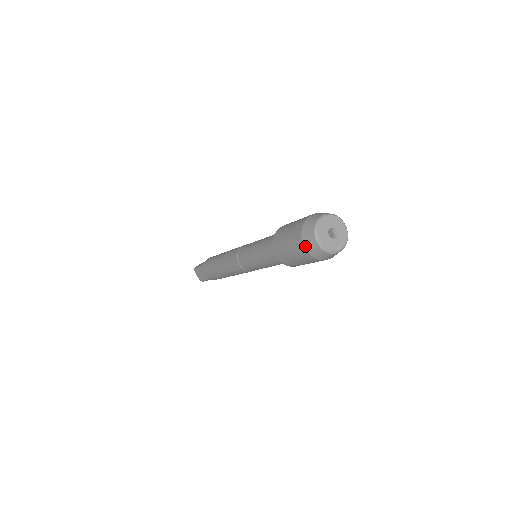
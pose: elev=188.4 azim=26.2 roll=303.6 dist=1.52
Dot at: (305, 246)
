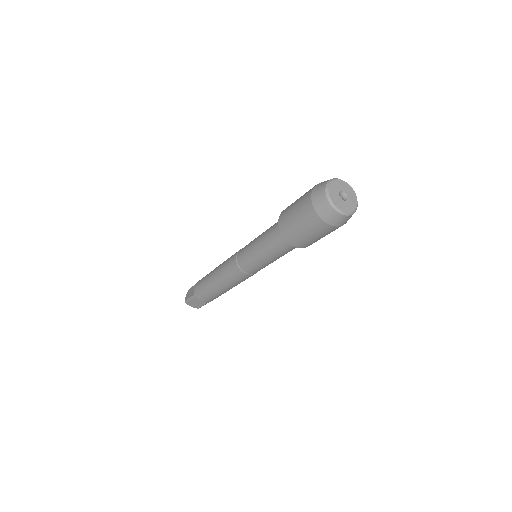
Dot at: (327, 222)
